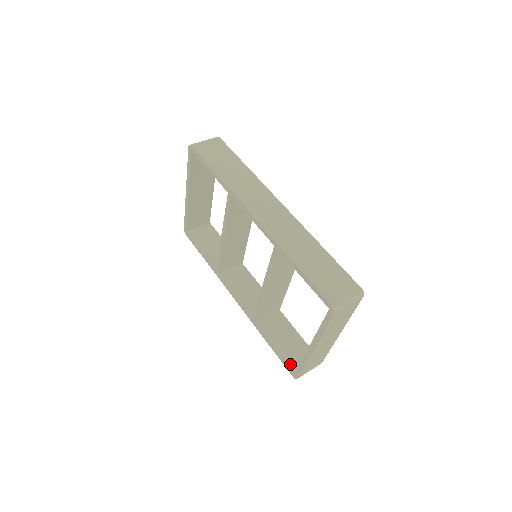
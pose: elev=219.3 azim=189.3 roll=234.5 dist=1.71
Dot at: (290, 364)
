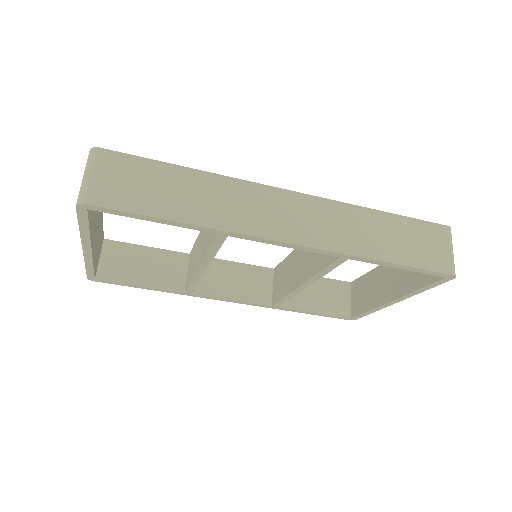
Dot at: (340, 313)
